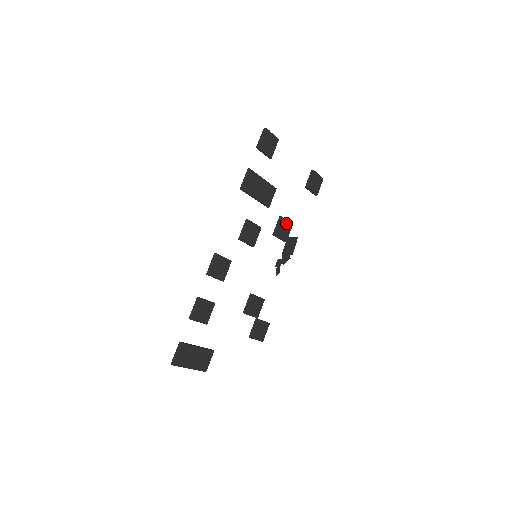
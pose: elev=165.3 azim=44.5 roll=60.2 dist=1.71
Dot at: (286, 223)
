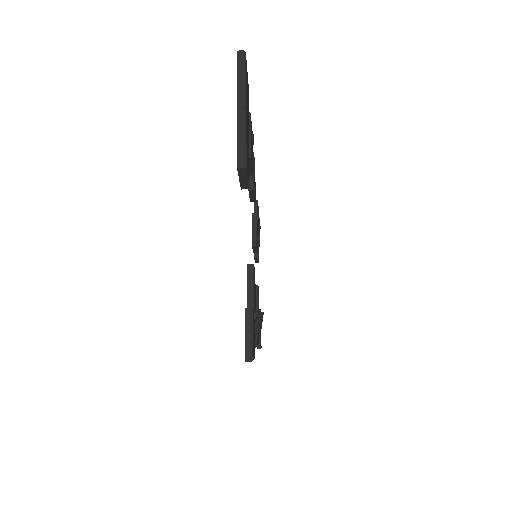
Dot at: occluded
